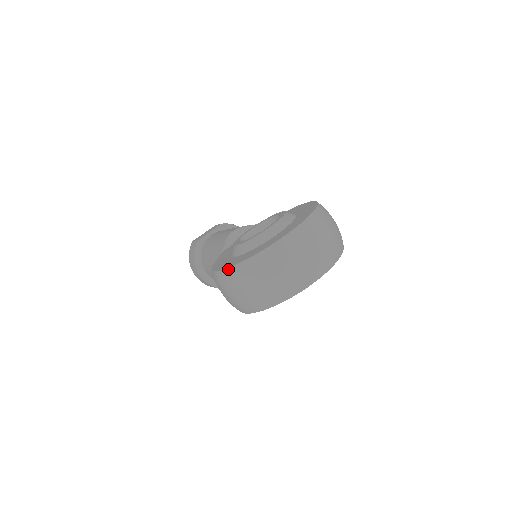
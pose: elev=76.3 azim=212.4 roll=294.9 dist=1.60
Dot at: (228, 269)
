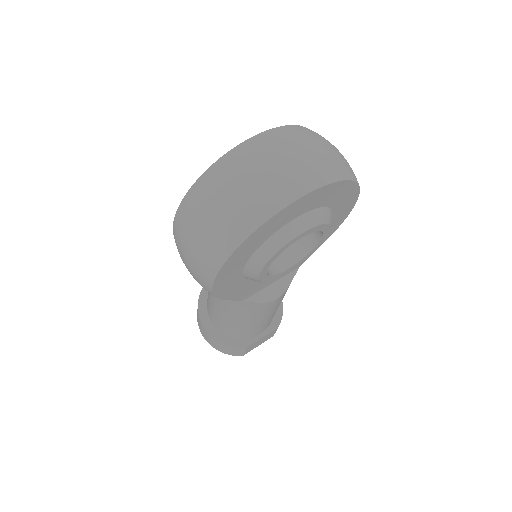
Dot at: (180, 204)
